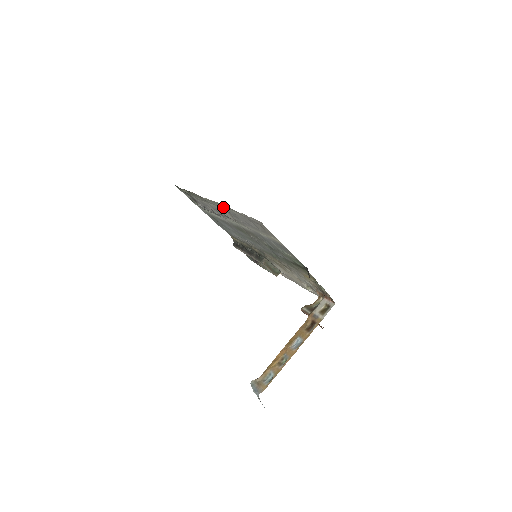
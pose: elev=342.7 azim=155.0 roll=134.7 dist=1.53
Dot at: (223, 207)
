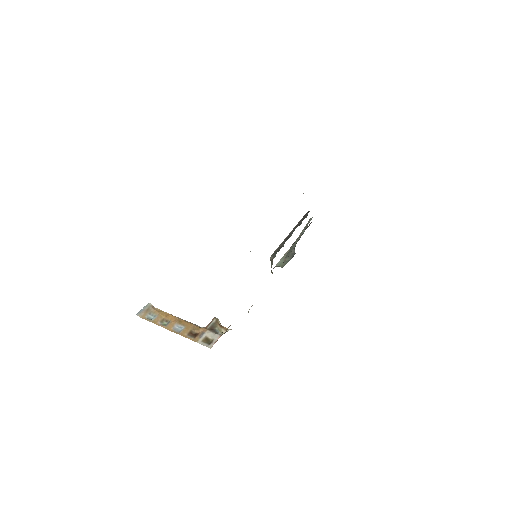
Dot at: occluded
